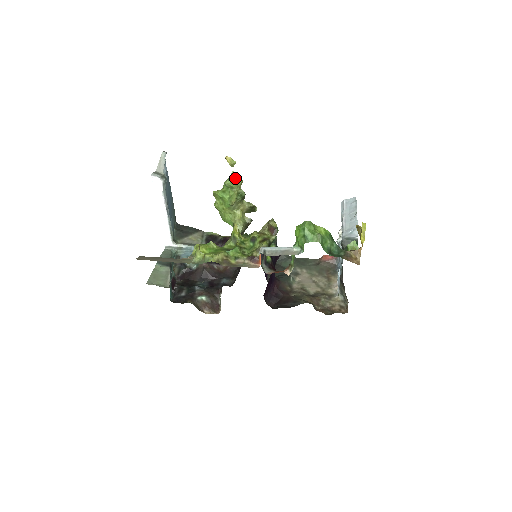
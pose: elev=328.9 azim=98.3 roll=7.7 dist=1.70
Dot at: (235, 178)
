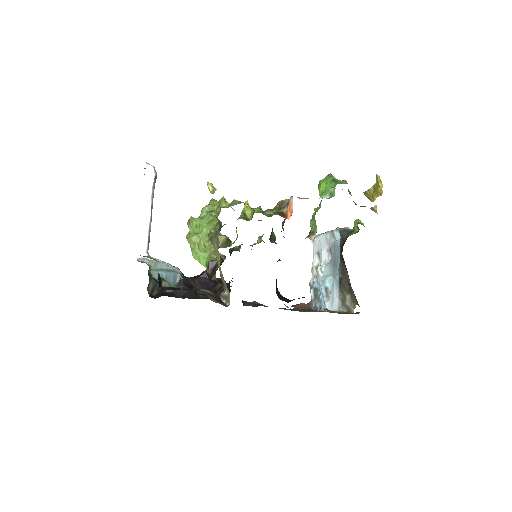
Dot at: occluded
